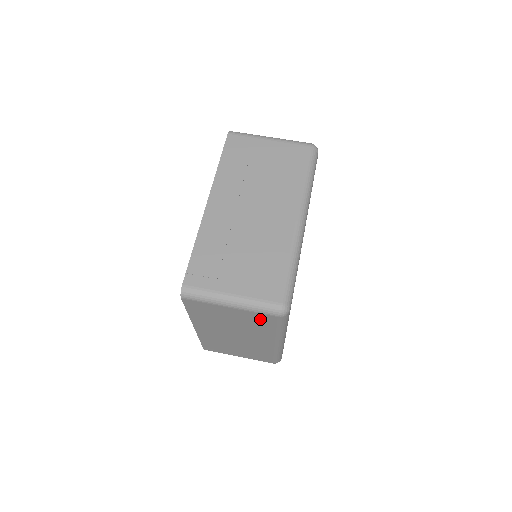
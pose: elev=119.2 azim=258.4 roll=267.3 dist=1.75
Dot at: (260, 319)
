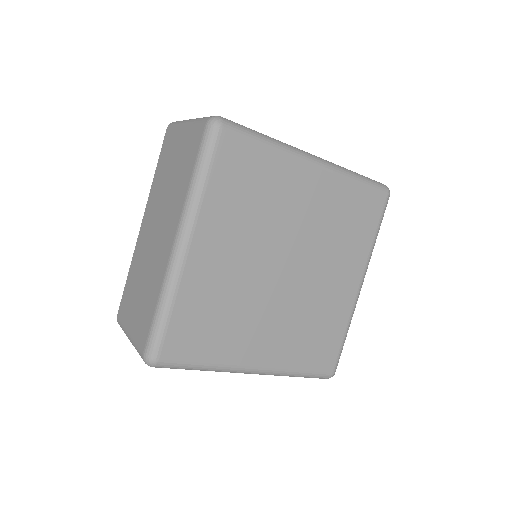
Dot at: (192, 146)
